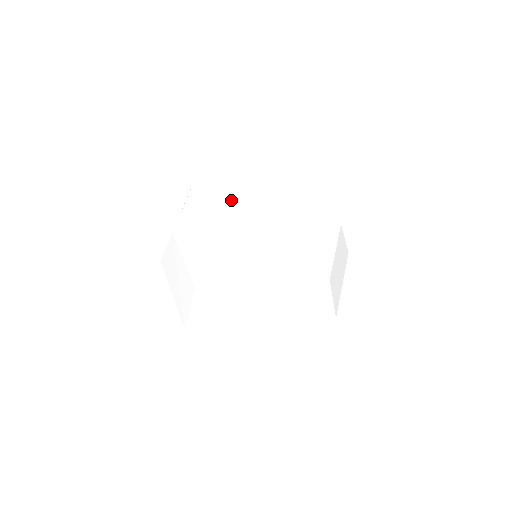
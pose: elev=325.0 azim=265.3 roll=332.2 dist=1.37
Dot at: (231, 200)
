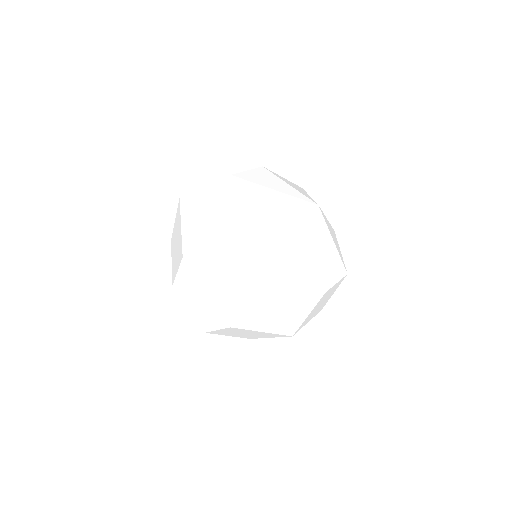
Dot at: (288, 198)
